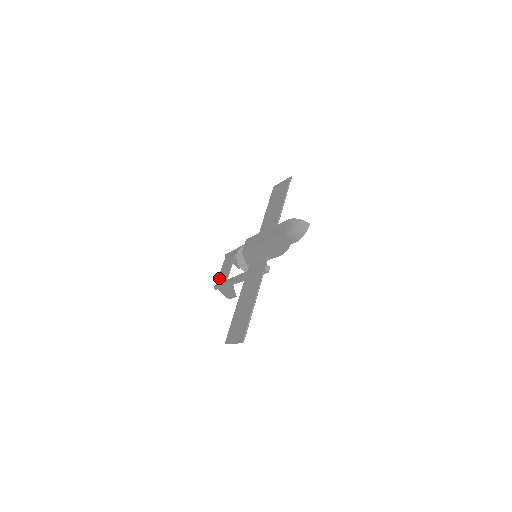
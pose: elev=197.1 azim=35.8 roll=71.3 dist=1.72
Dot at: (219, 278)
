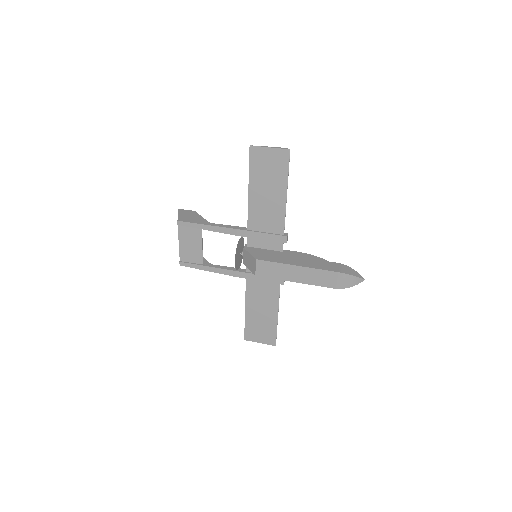
Dot at: (183, 254)
